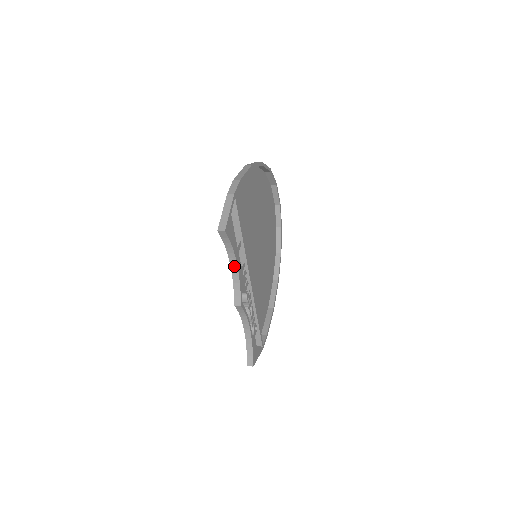
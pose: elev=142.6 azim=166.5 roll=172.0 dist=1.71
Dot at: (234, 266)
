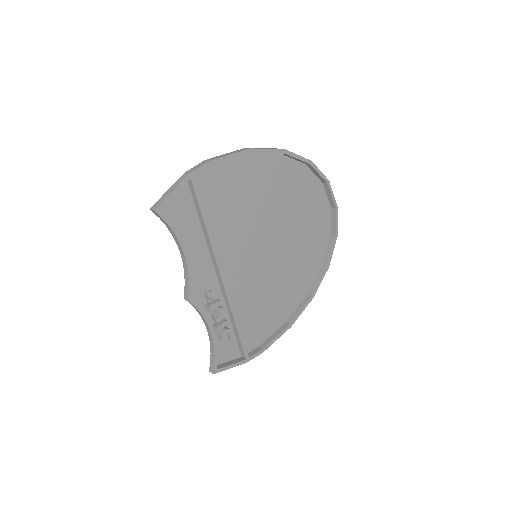
Dot at: (182, 254)
